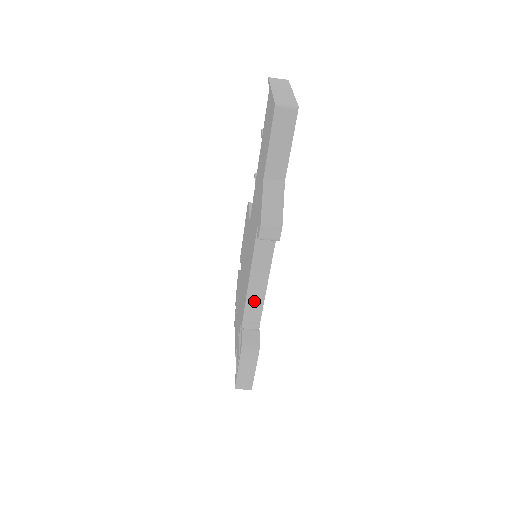
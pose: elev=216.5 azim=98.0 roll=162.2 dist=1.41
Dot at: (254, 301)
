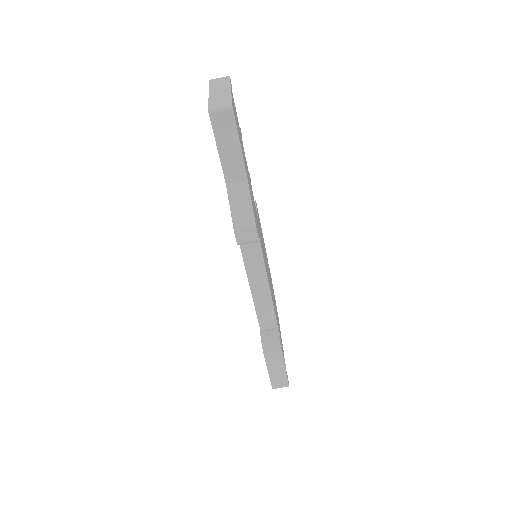
Dot at: (262, 302)
